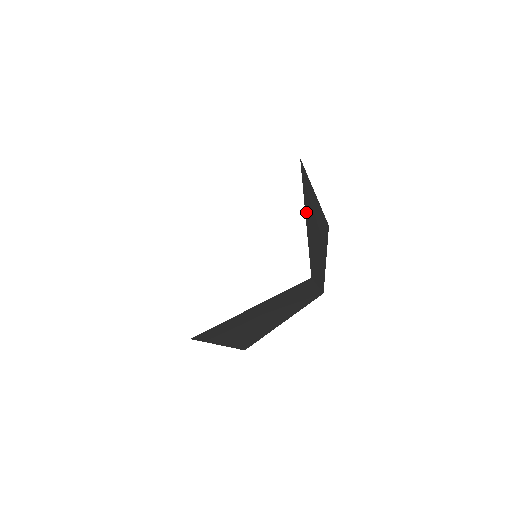
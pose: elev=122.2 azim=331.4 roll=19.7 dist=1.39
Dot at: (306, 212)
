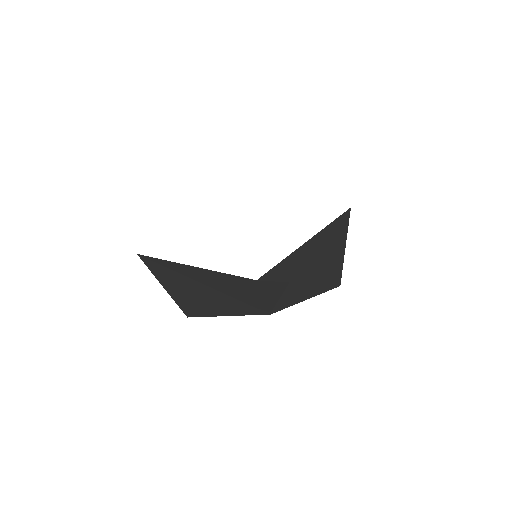
Dot at: (310, 242)
